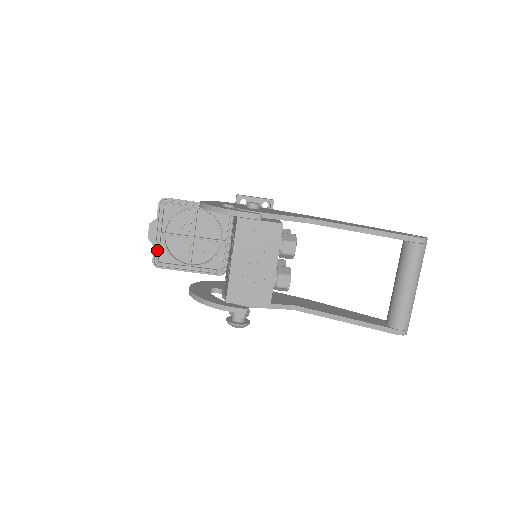
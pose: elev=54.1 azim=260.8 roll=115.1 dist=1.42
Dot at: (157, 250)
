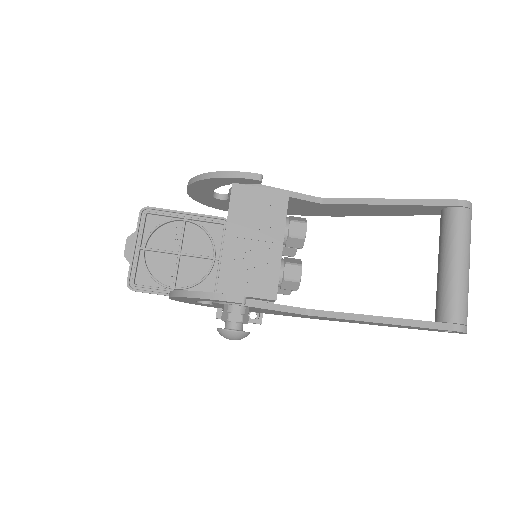
Dot at: (134, 268)
